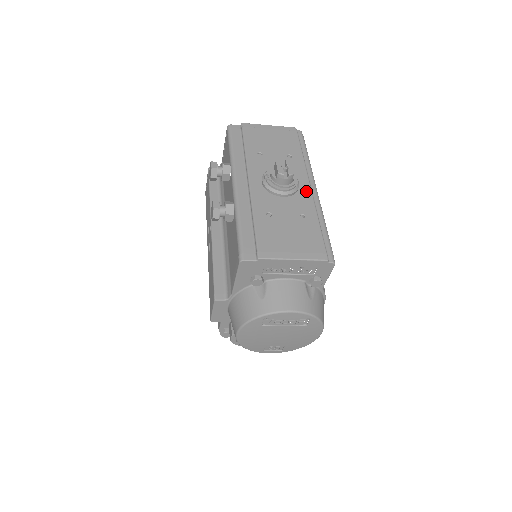
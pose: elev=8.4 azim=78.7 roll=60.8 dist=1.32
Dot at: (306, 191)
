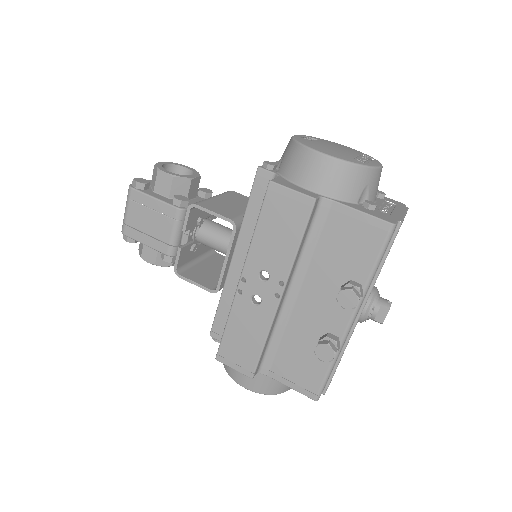
Dot at: occluded
